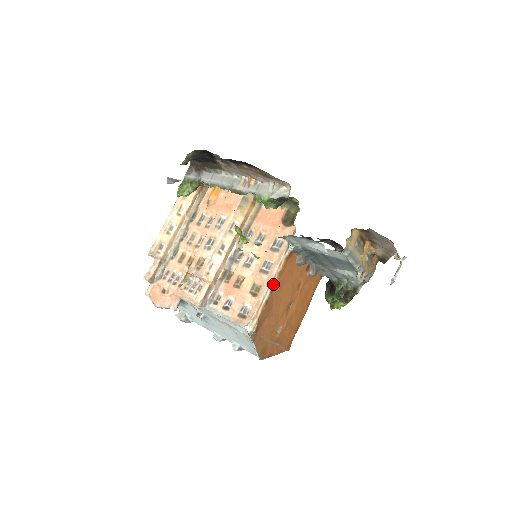
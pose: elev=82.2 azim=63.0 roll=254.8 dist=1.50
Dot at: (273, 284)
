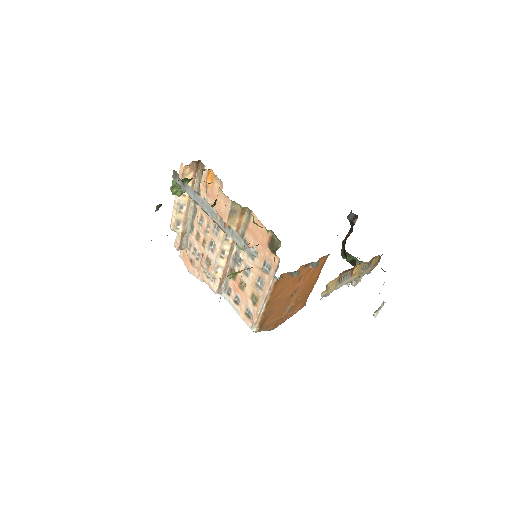
Dot at: (267, 302)
